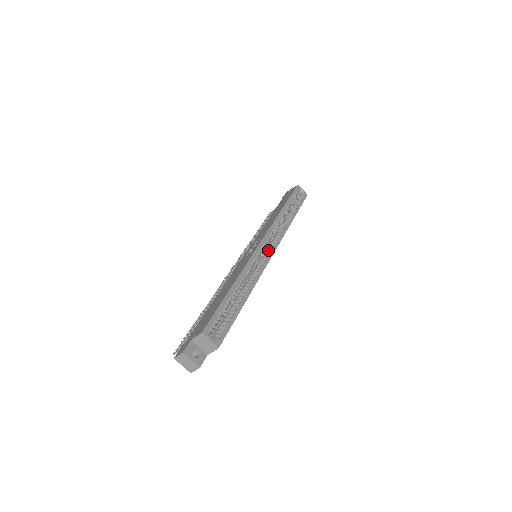
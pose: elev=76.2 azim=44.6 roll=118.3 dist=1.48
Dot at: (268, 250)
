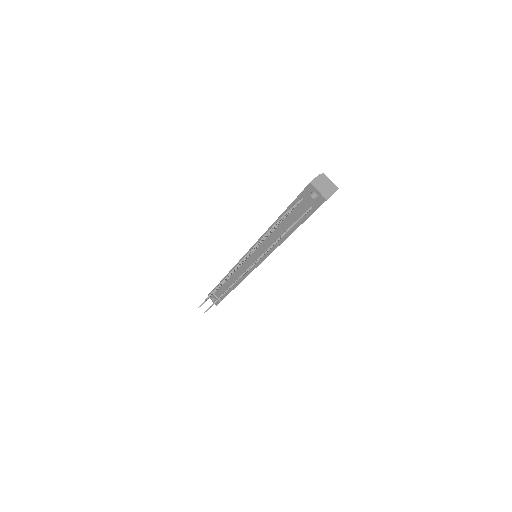
Dot at: occluded
